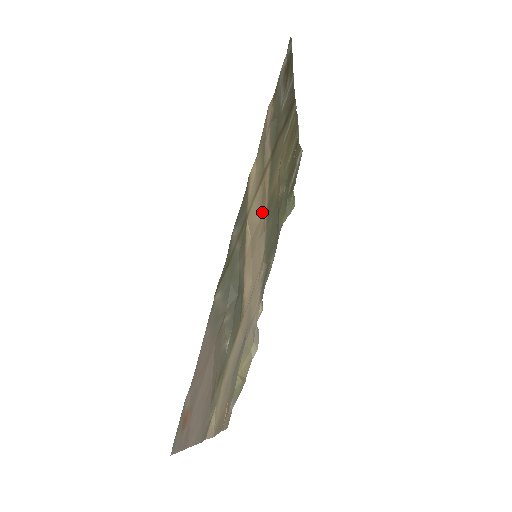
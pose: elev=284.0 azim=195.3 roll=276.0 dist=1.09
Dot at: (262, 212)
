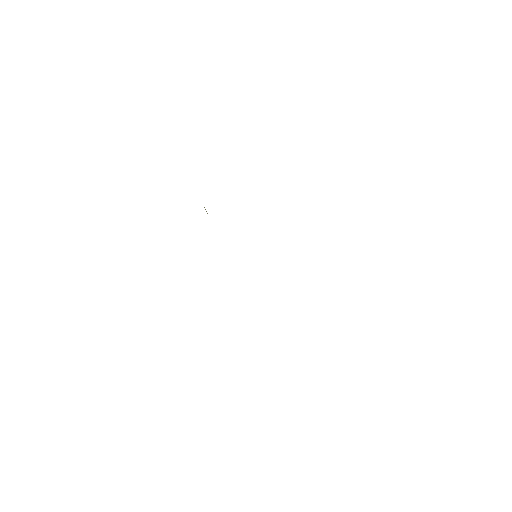
Dot at: occluded
